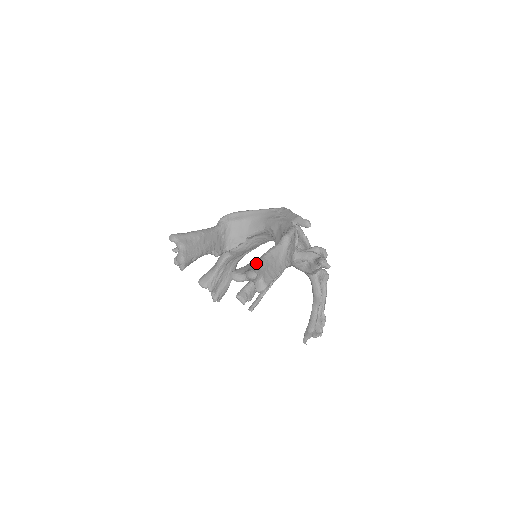
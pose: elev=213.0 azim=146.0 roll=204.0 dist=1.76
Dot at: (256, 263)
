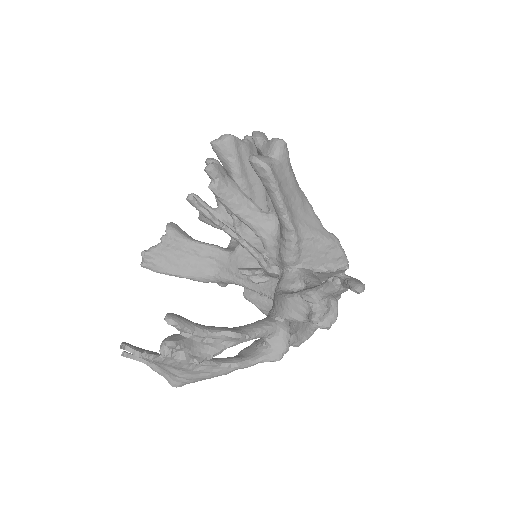
Dot at: (291, 167)
